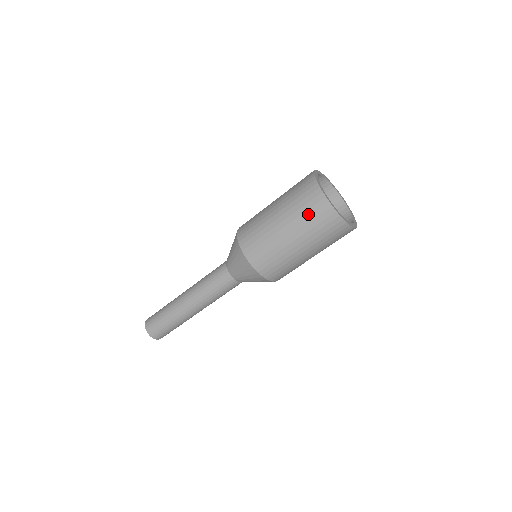
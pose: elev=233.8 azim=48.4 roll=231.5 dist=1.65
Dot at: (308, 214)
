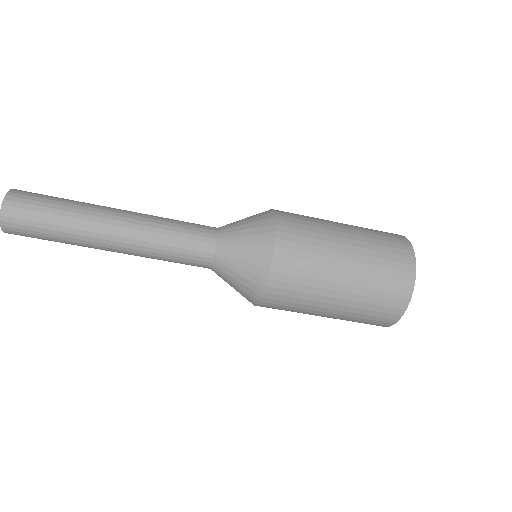
Dot at: (367, 318)
